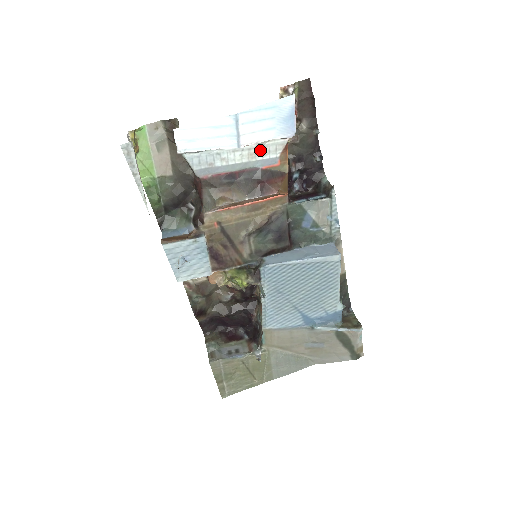
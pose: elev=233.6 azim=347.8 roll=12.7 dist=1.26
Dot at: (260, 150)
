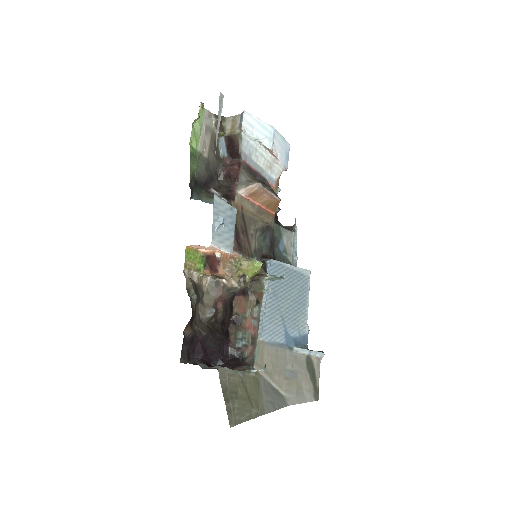
Dot at: (271, 167)
